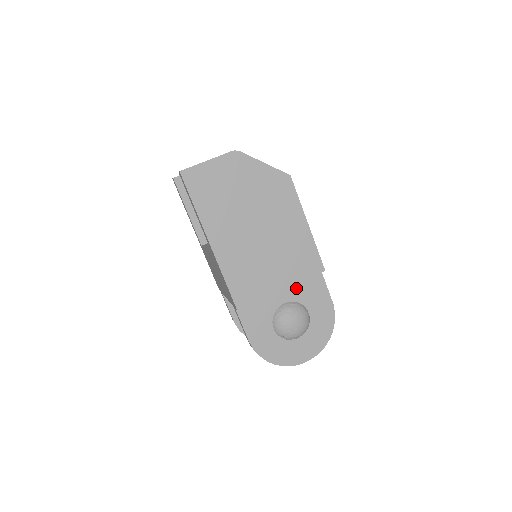
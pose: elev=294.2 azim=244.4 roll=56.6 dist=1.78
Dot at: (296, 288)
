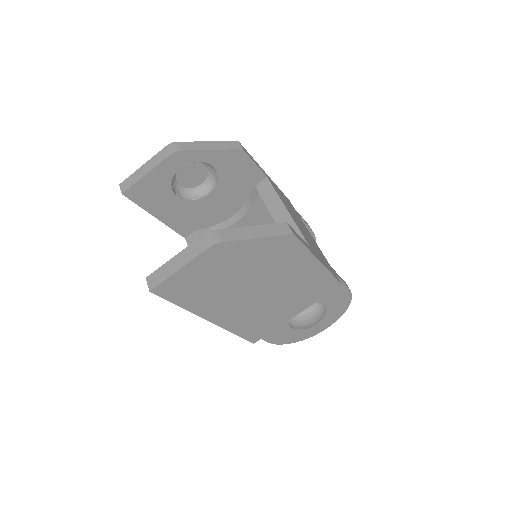
Dot at: occluded
